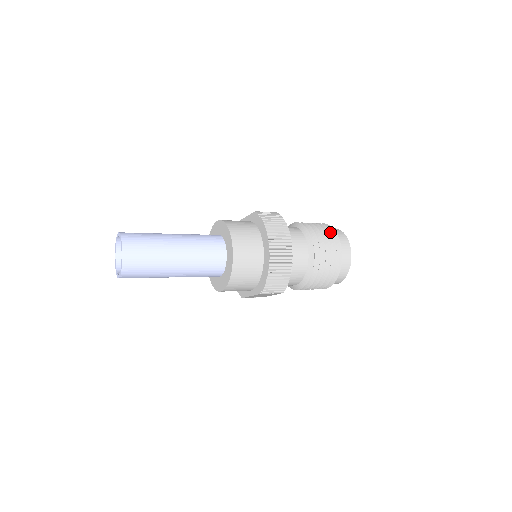
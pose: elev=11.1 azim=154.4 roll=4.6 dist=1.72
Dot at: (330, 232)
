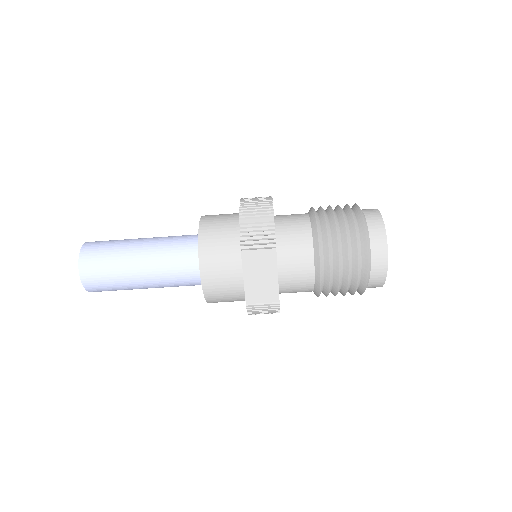
Dot at: occluded
